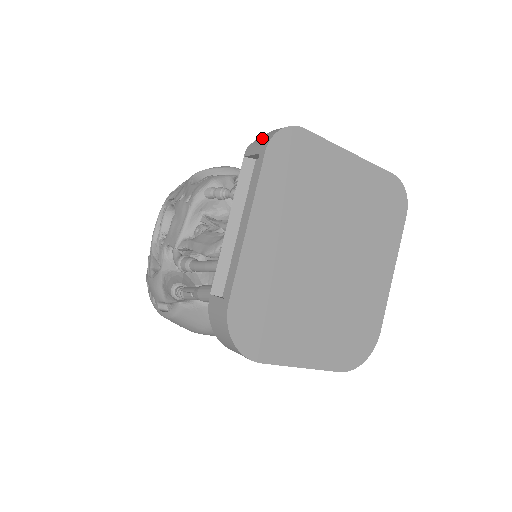
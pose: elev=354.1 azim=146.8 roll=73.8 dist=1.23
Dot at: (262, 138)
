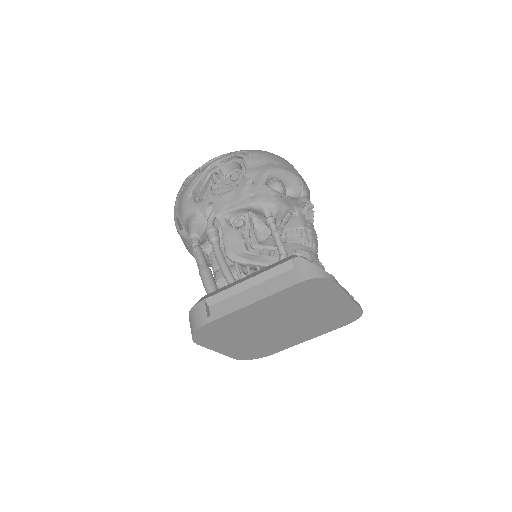
Dot at: (308, 267)
